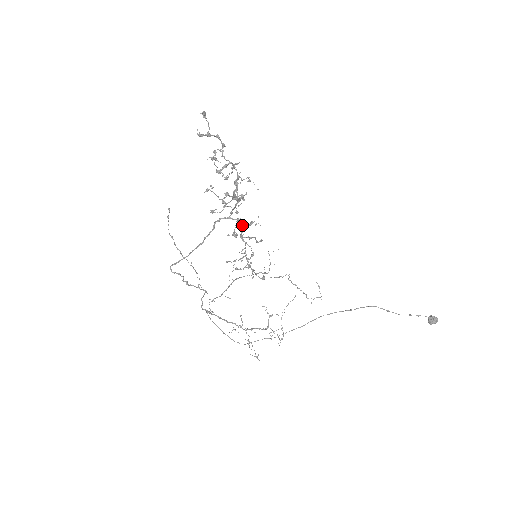
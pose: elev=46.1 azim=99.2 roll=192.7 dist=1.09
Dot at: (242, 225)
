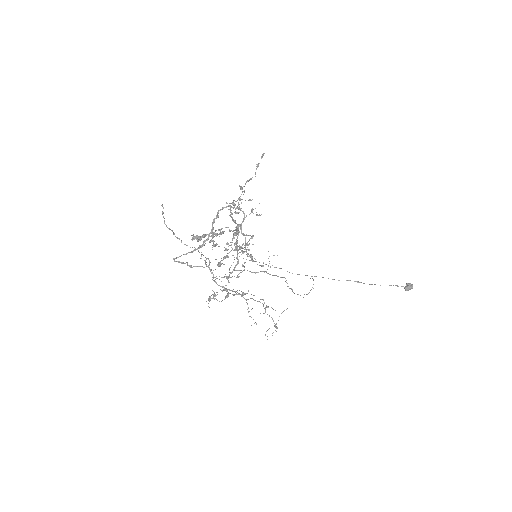
Dot at: occluded
